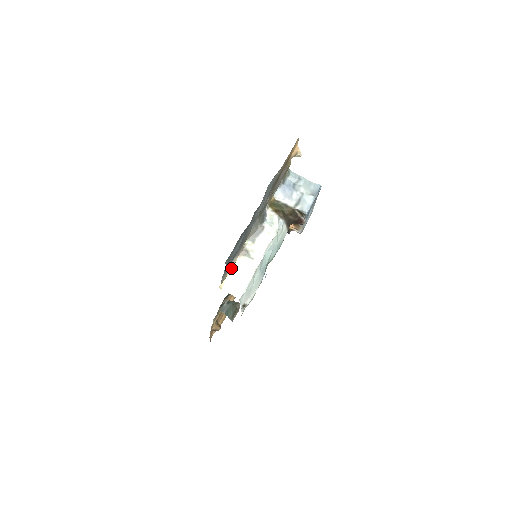
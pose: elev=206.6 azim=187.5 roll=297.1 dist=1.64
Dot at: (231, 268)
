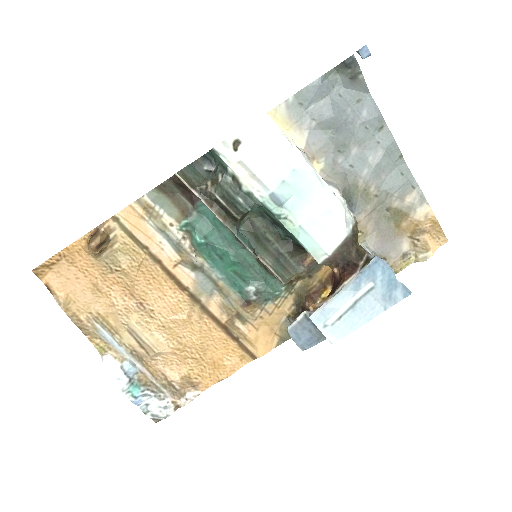
Dot at: (289, 136)
